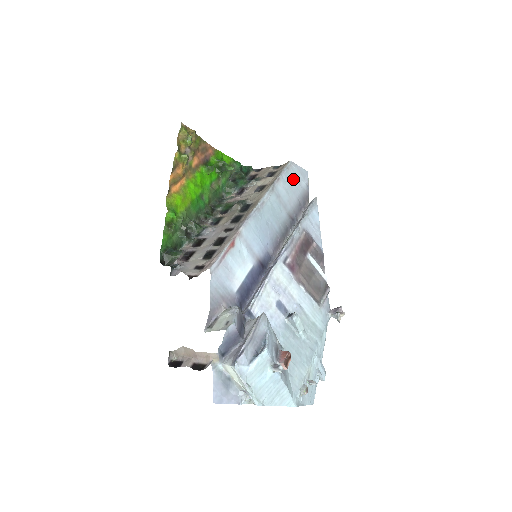
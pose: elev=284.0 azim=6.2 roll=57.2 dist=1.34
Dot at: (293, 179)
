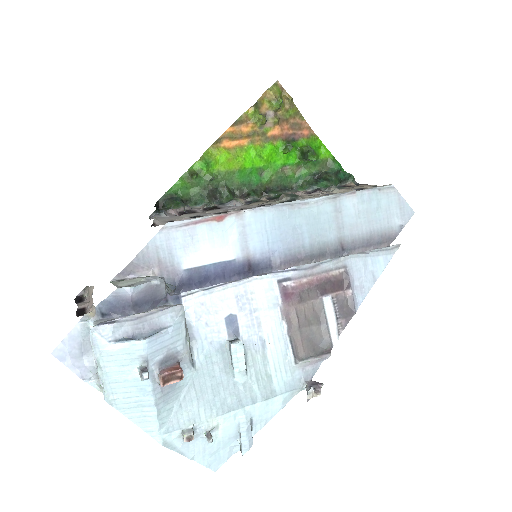
Dot at: (380, 206)
